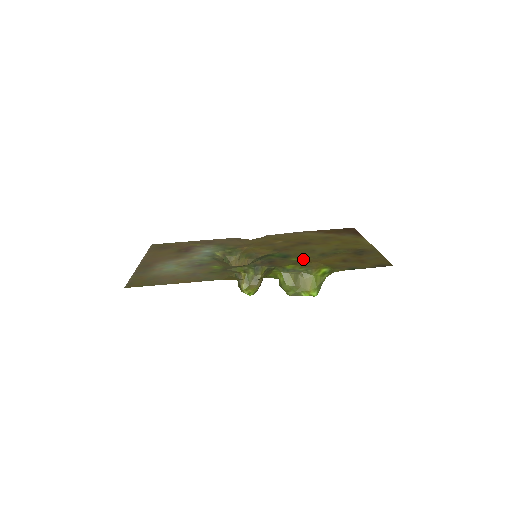
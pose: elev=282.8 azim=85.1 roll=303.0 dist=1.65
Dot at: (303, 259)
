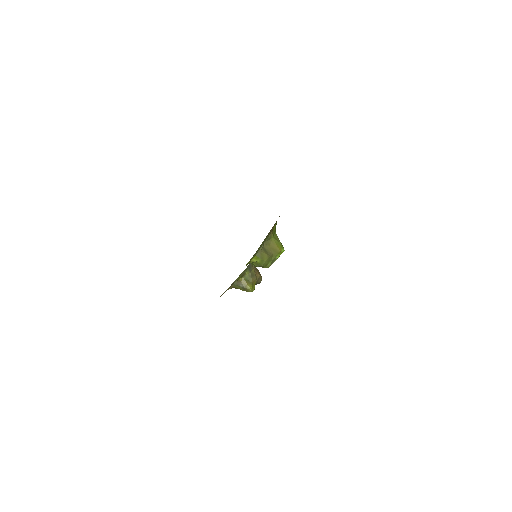
Dot at: occluded
